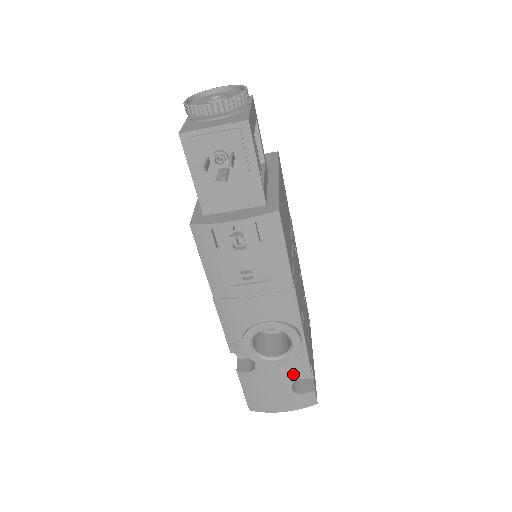
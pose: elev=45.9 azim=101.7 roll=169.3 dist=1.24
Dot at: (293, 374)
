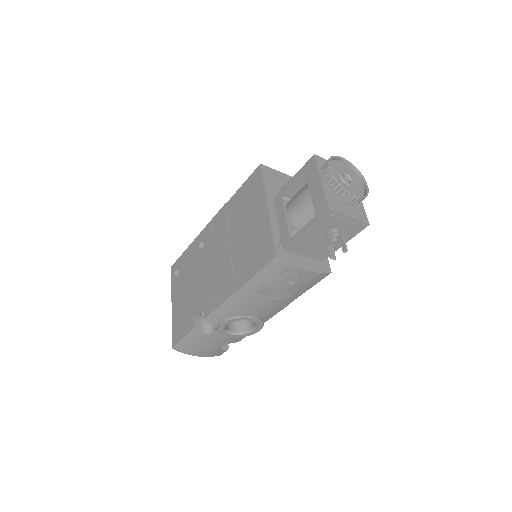
Dot at: (230, 341)
